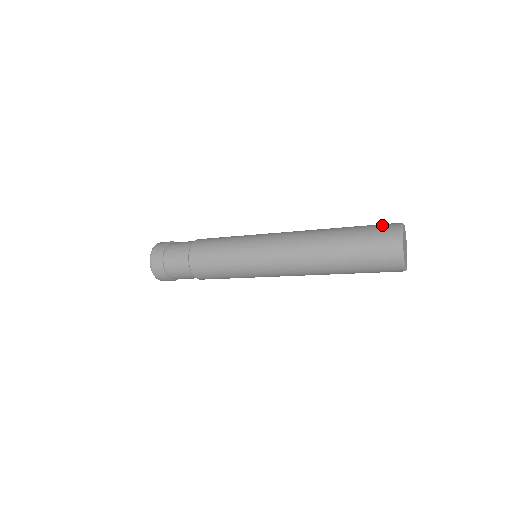
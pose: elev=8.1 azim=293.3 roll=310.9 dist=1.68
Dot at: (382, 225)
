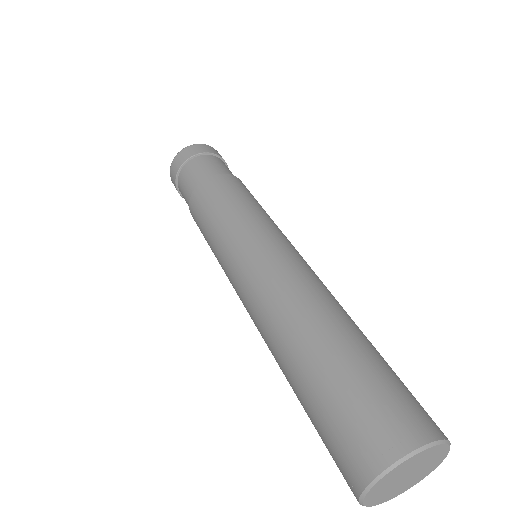
Dot at: (349, 438)
